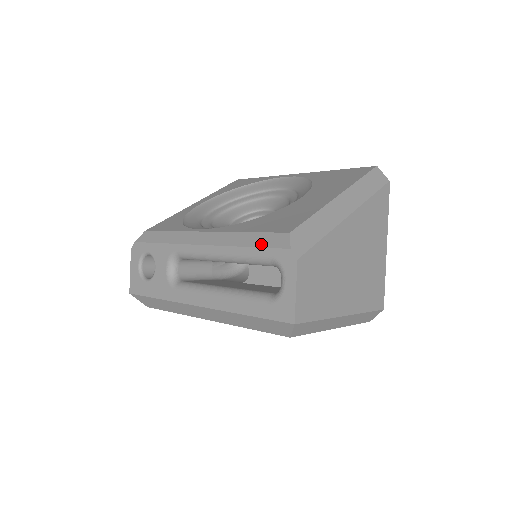
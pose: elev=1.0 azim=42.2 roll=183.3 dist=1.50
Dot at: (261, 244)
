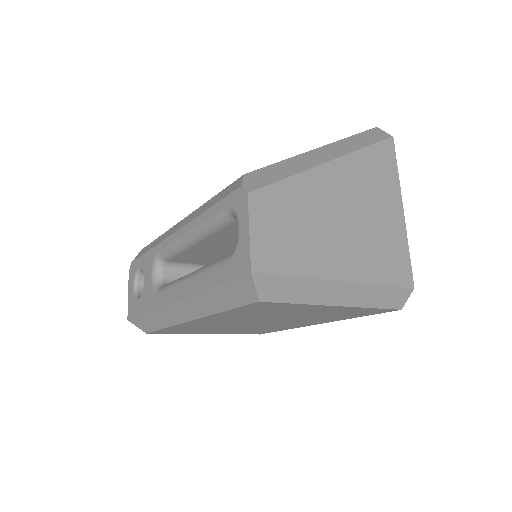
Dot at: (219, 199)
